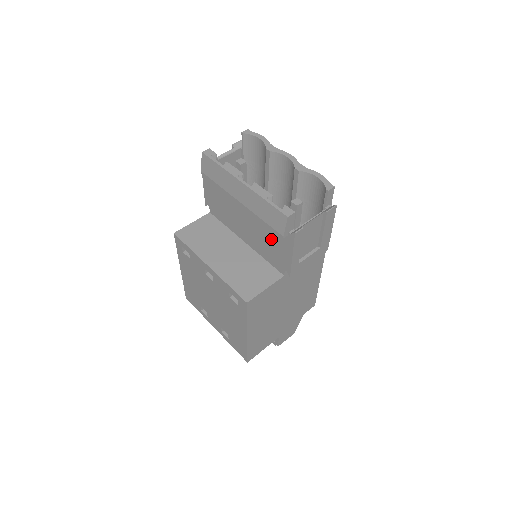
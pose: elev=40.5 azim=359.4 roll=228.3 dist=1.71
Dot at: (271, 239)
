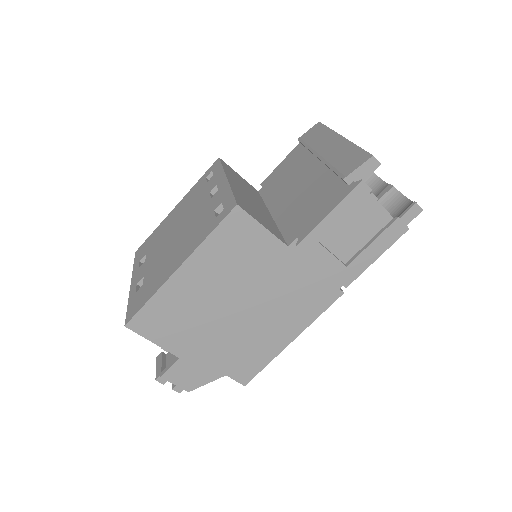
Dot at: (316, 198)
